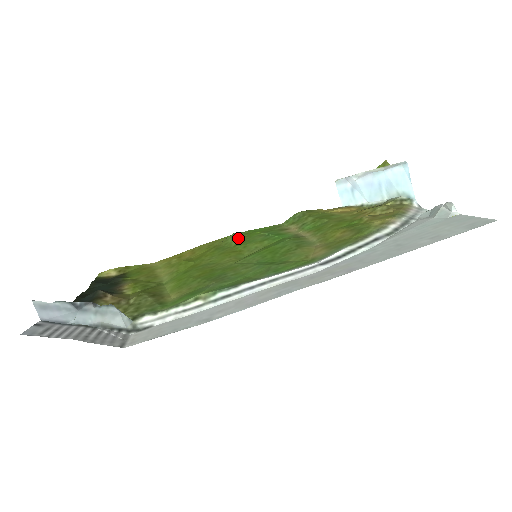
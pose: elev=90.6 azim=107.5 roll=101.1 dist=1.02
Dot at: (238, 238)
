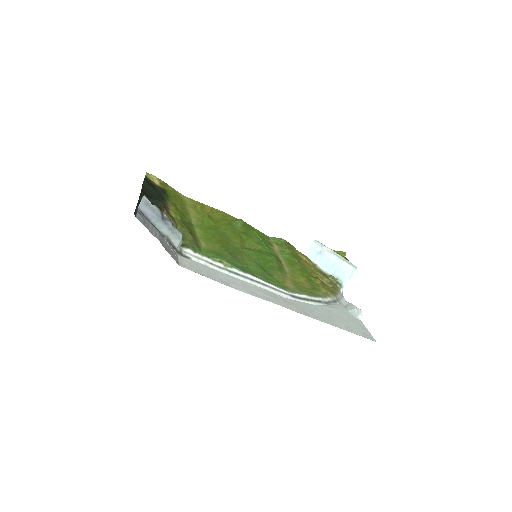
Dot at: (244, 227)
